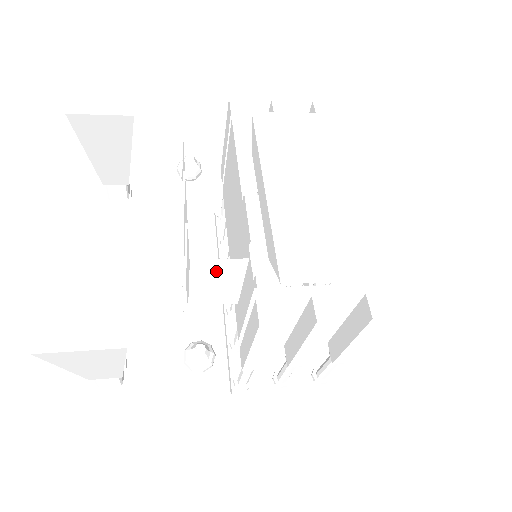
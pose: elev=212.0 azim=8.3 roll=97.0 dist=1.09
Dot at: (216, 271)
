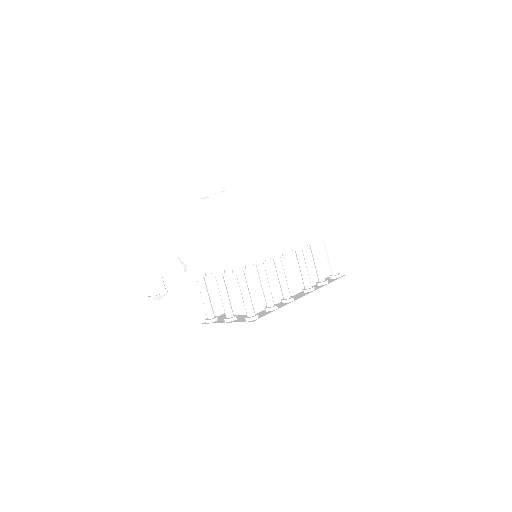
Dot at: occluded
